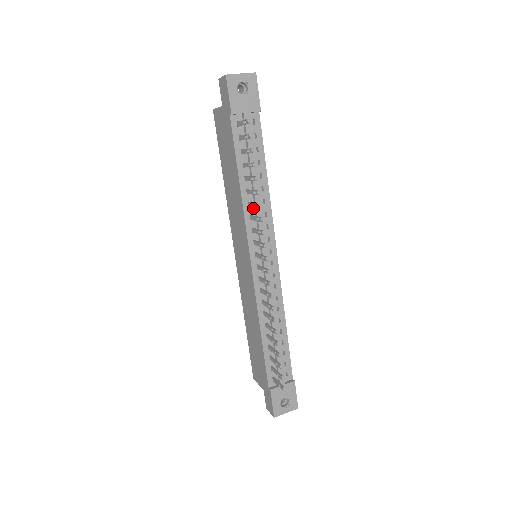
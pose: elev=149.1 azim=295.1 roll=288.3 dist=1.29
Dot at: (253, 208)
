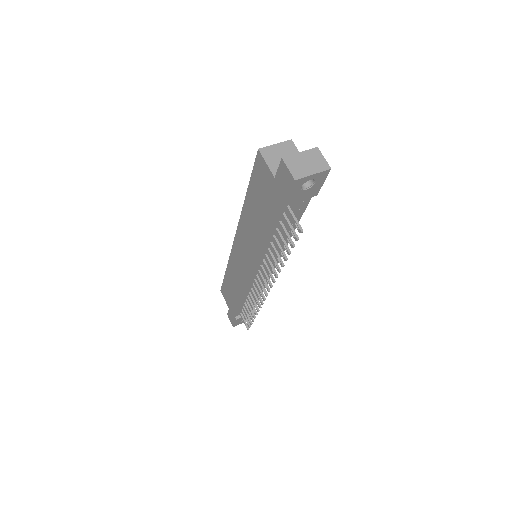
Dot at: (270, 249)
